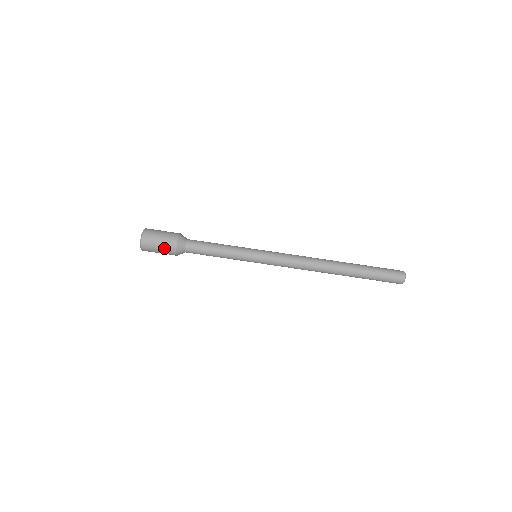
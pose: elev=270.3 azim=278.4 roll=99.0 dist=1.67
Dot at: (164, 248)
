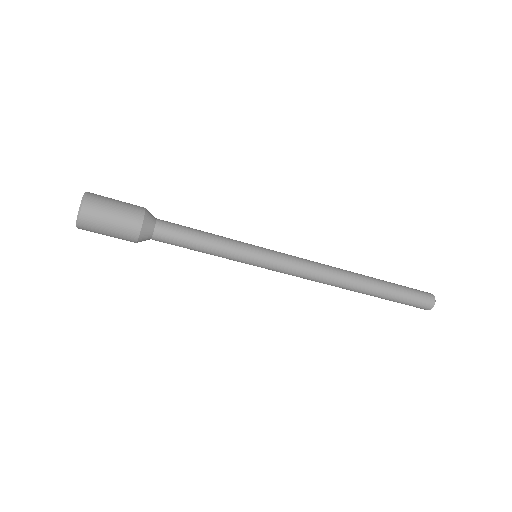
Dot at: occluded
